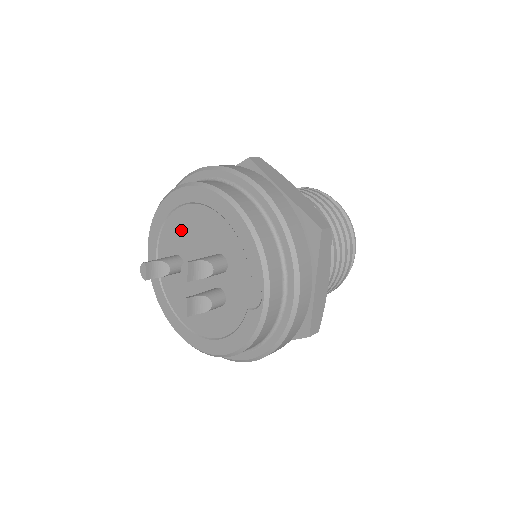
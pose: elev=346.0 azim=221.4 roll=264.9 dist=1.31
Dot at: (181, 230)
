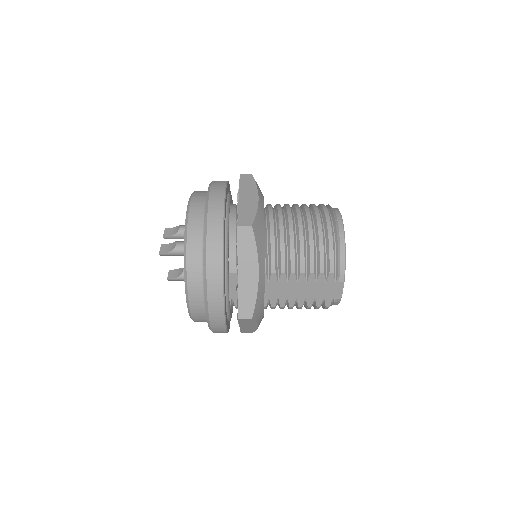
Dot at: occluded
